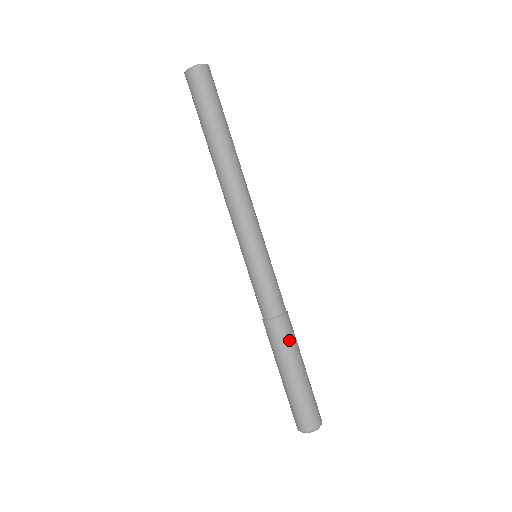
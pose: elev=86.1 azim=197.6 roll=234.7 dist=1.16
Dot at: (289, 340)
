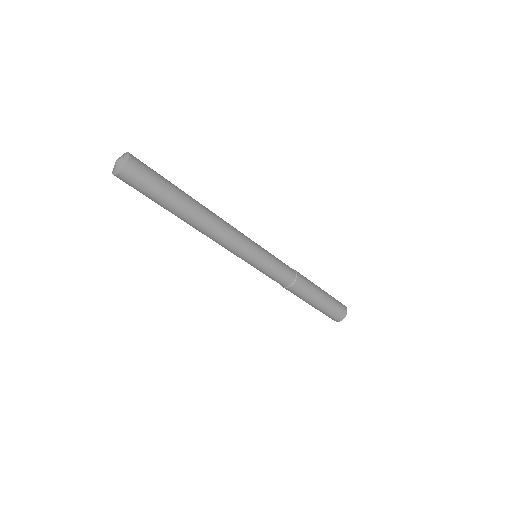
Dot at: (300, 295)
